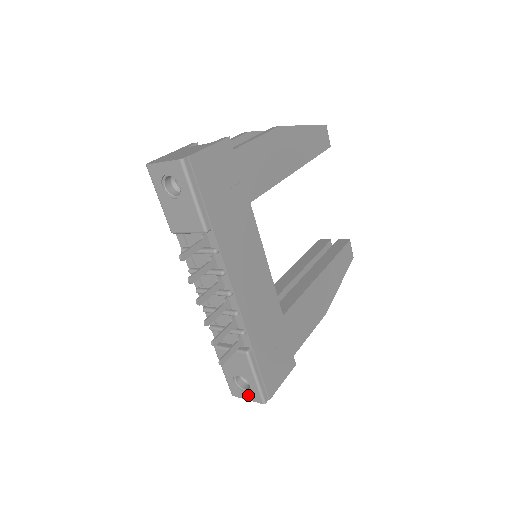
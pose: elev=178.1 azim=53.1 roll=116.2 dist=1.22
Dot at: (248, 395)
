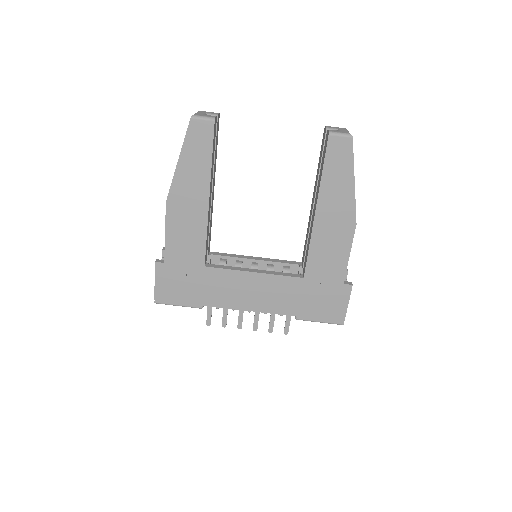
Dot at: occluded
